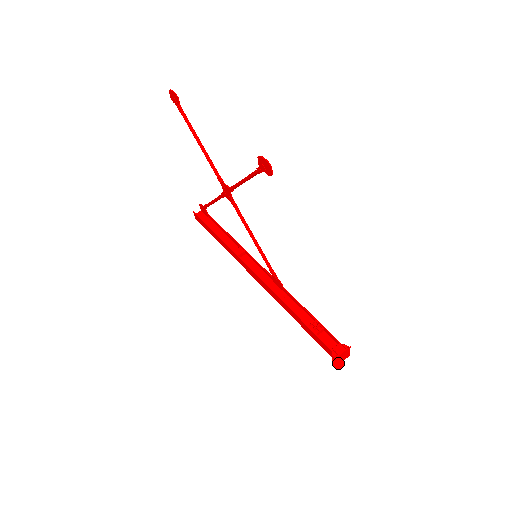
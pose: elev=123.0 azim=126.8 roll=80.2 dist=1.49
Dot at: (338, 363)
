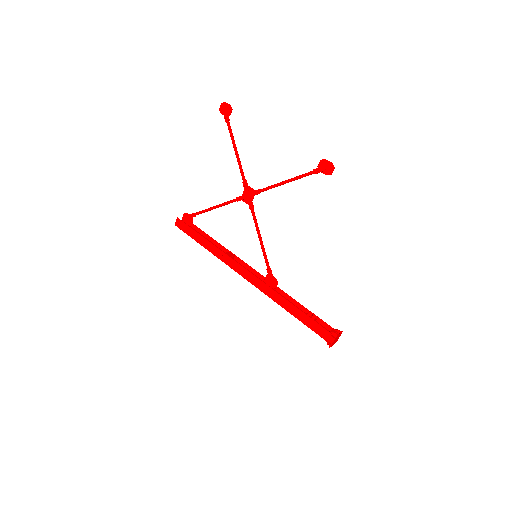
Dot at: (332, 345)
